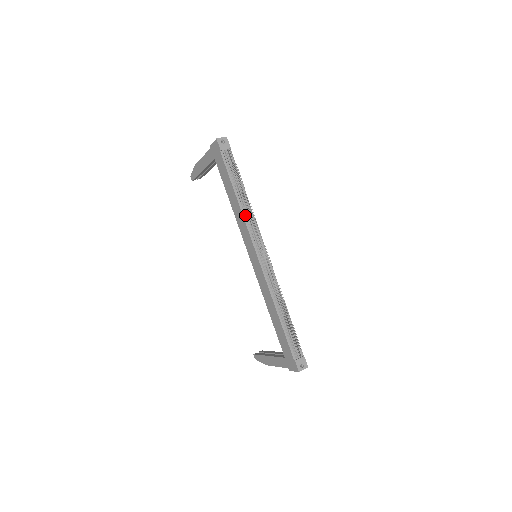
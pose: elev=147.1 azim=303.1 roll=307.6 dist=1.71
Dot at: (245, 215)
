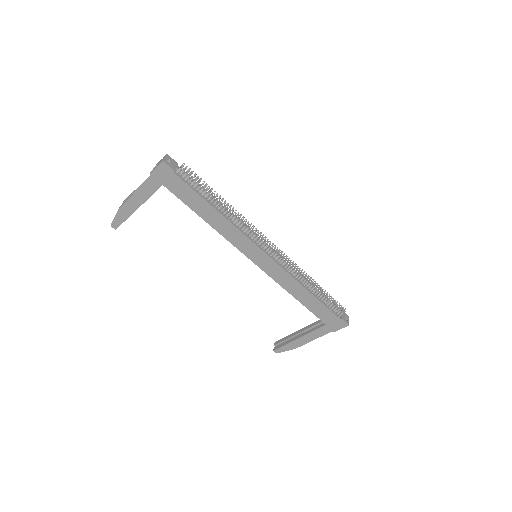
Dot at: (233, 222)
